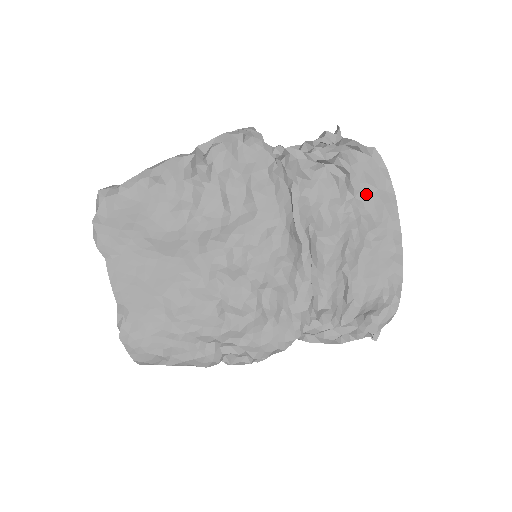
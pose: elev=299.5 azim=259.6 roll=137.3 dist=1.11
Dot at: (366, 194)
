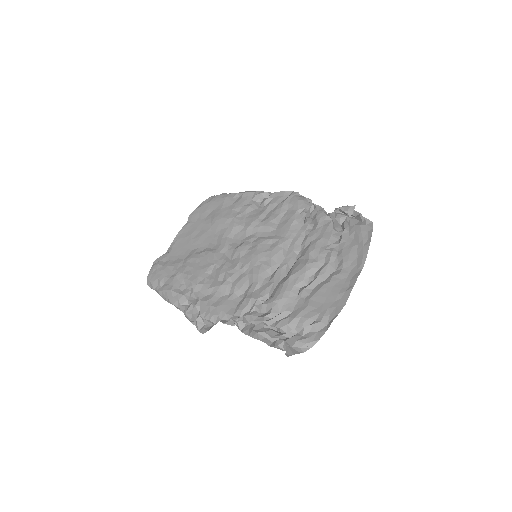
Dot at: (348, 245)
